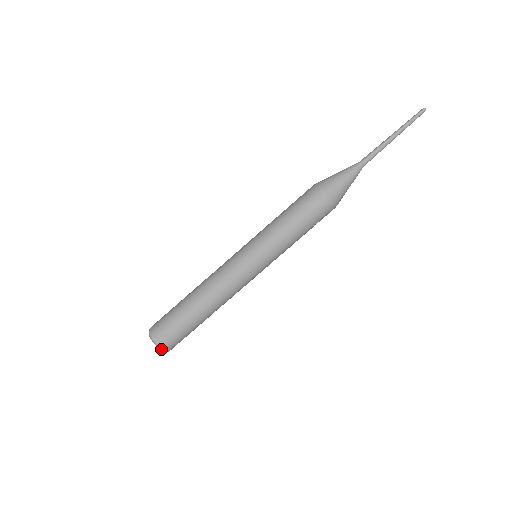
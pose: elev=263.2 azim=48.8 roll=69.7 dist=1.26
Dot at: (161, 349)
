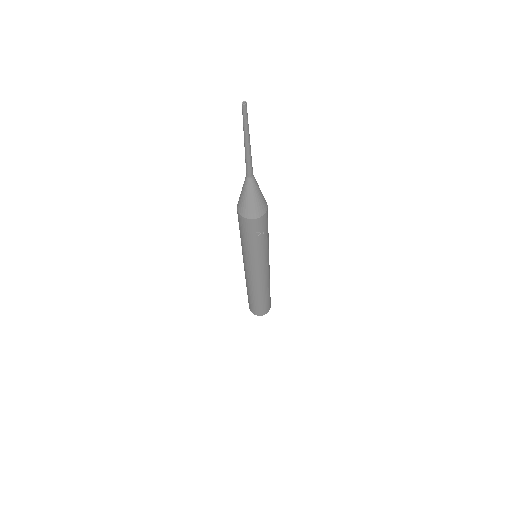
Dot at: (258, 315)
